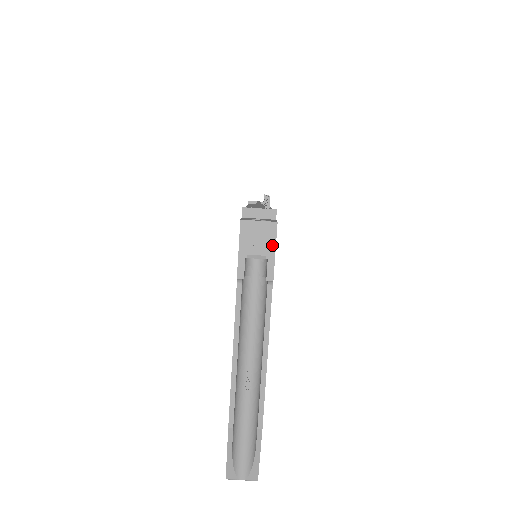
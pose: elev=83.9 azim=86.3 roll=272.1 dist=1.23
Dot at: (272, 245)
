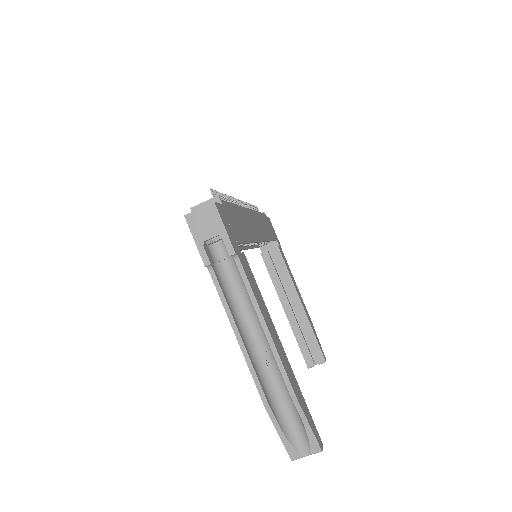
Dot at: (219, 223)
